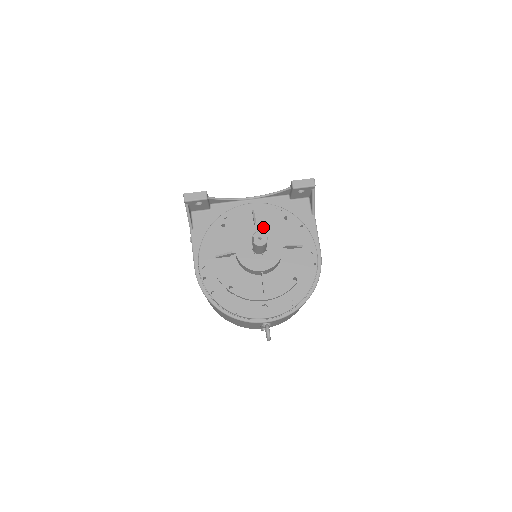
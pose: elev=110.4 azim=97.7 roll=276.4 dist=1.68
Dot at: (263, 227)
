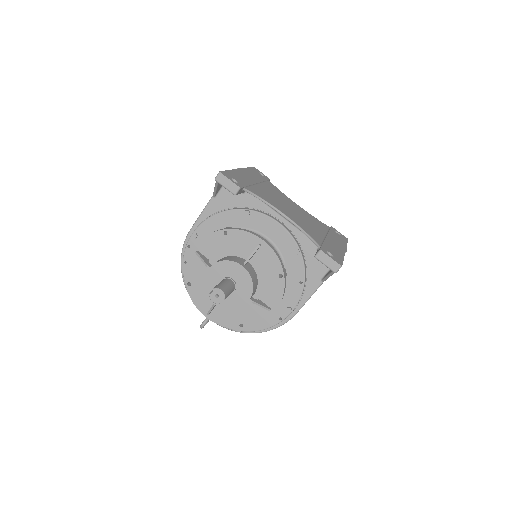
Dot at: (246, 273)
